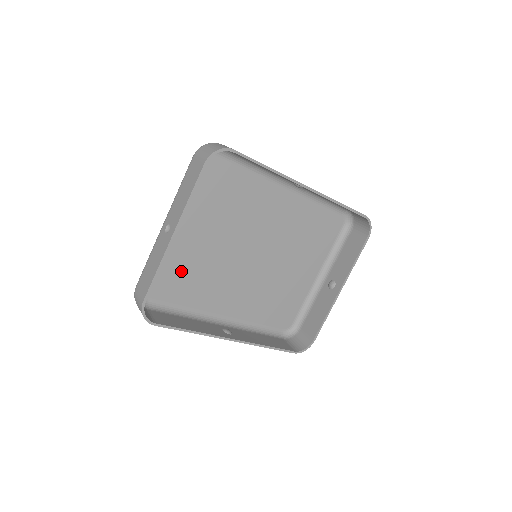
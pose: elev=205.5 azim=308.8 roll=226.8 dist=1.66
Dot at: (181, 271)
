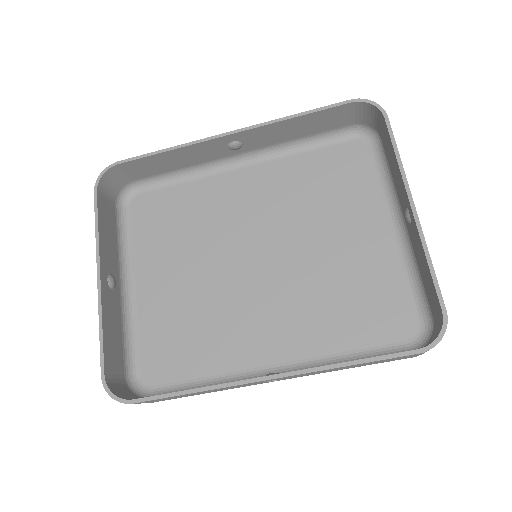
Dot at: (176, 332)
